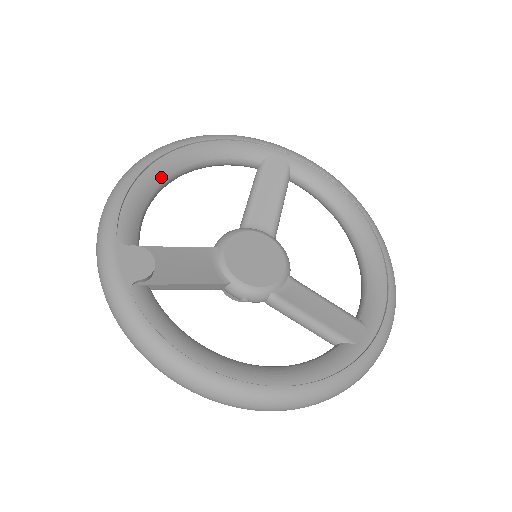
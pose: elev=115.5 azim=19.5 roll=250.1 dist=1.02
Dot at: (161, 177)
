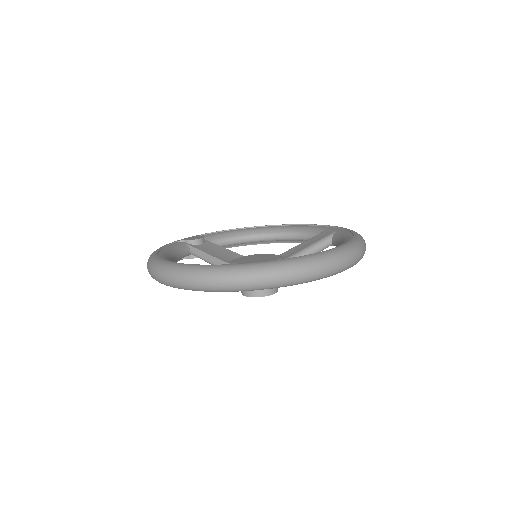
Dot at: (253, 232)
